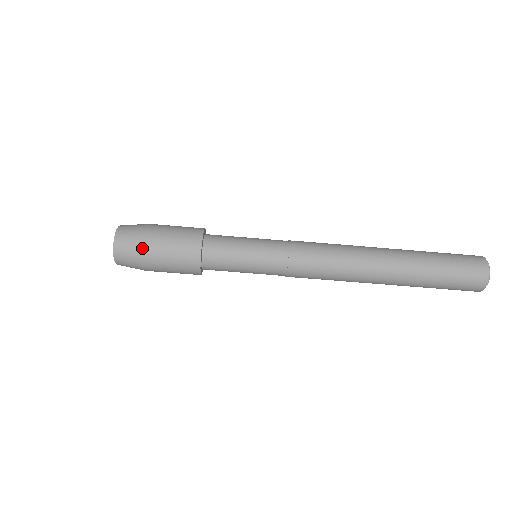
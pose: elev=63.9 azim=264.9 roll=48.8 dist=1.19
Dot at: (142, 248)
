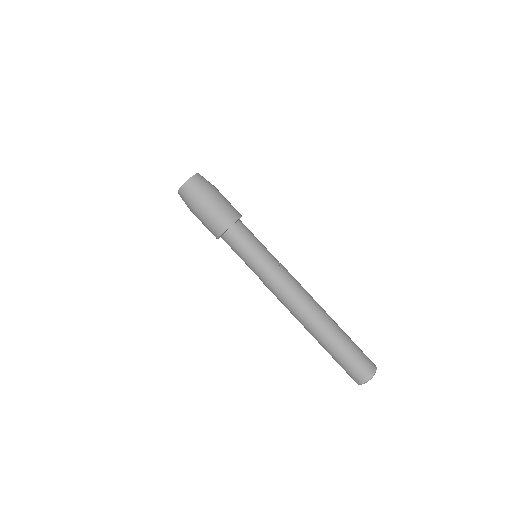
Dot at: (197, 200)
